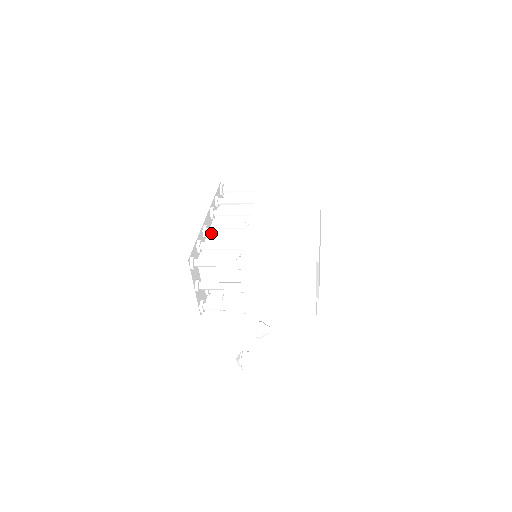
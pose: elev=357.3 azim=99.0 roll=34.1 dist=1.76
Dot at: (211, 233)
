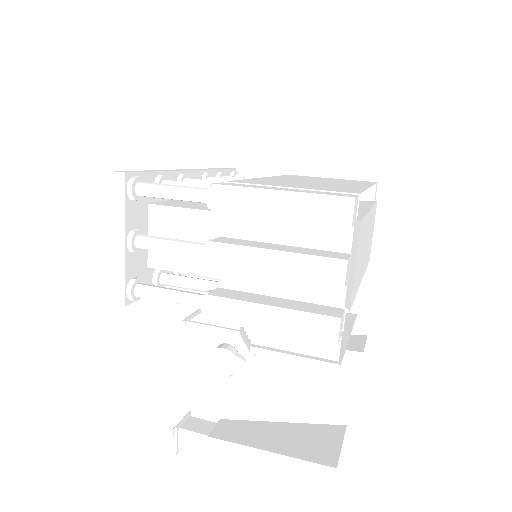
Dot at: occluded
